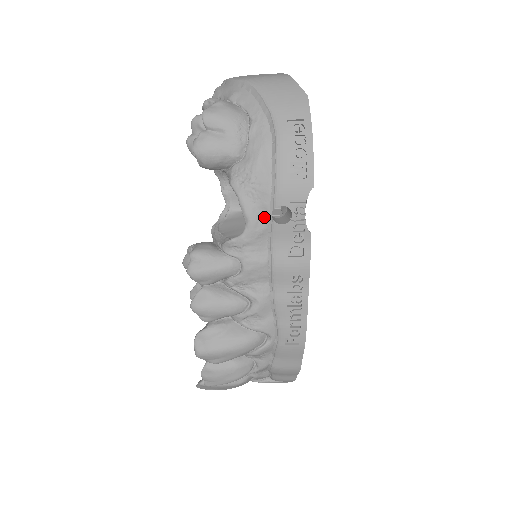
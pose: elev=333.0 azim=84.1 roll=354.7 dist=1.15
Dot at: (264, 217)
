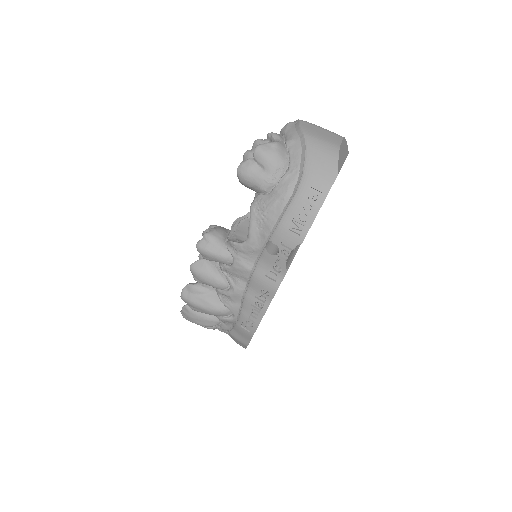
Dot at: (261, 242)
